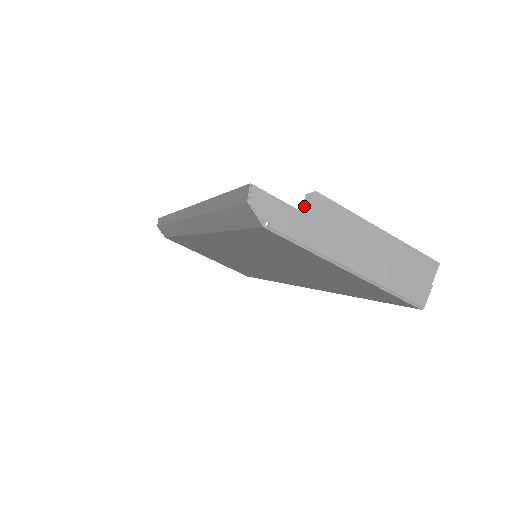
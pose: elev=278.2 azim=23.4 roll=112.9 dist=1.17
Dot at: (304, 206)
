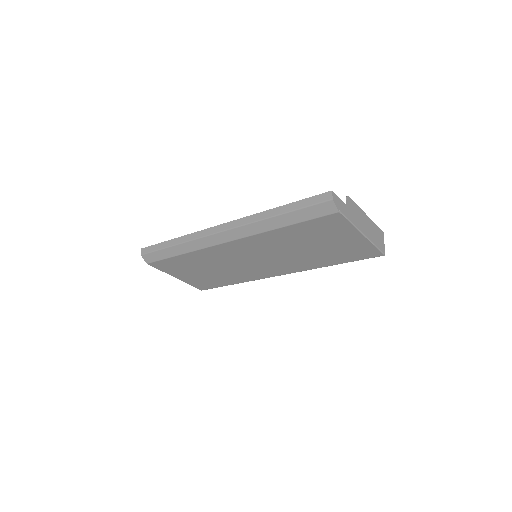
Dot at: (347, 203)
